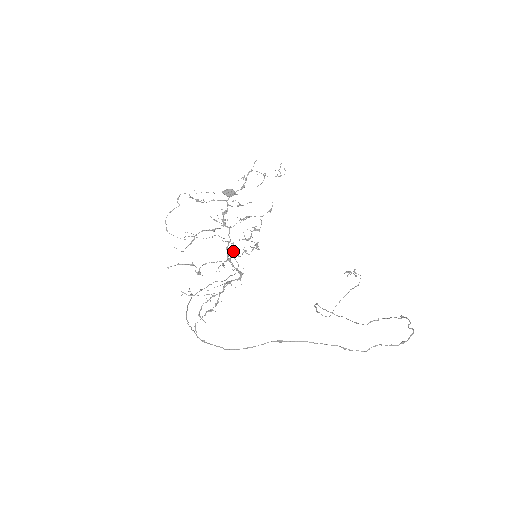
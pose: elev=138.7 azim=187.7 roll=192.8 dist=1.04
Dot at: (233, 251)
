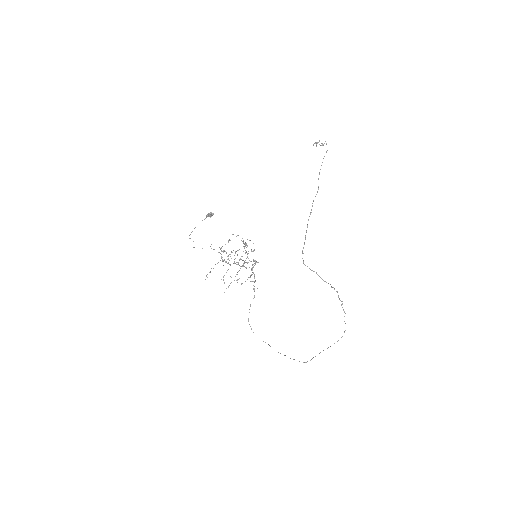
Dot at: occluded
